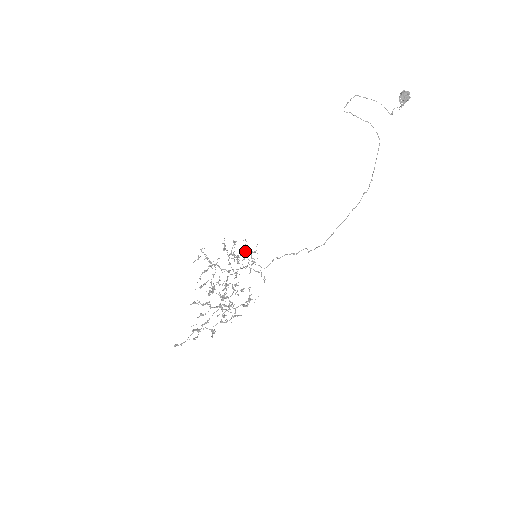
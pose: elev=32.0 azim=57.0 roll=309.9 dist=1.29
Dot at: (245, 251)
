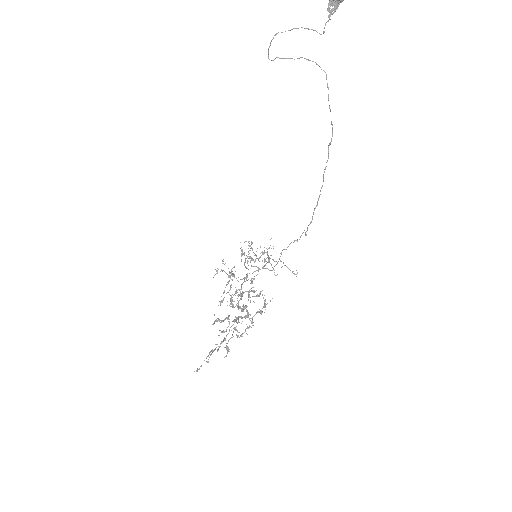
Dot at: (256, 251)
